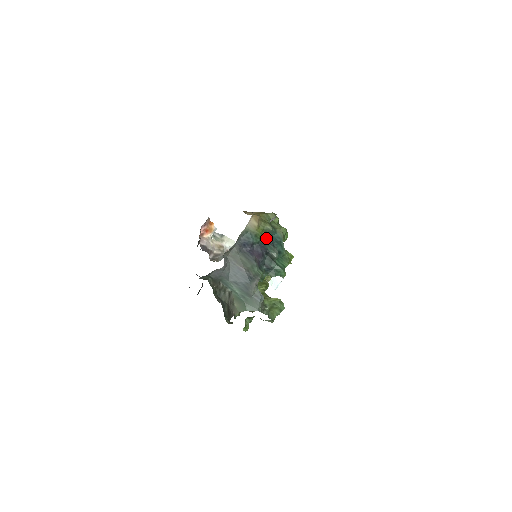
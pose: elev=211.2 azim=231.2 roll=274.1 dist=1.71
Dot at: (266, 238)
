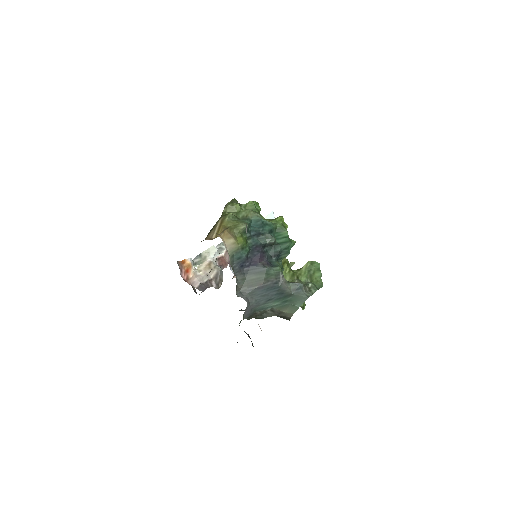
Dot at: (250, 236)
